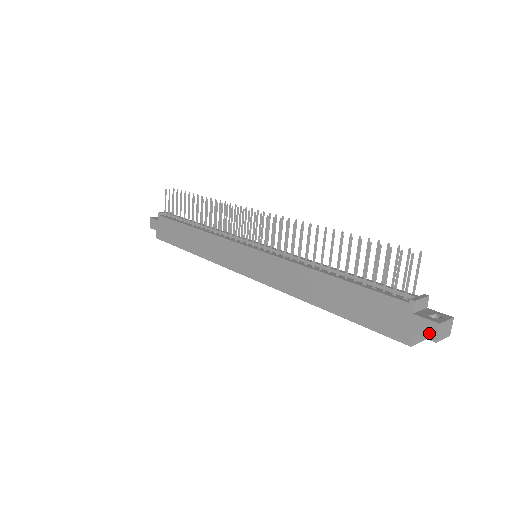
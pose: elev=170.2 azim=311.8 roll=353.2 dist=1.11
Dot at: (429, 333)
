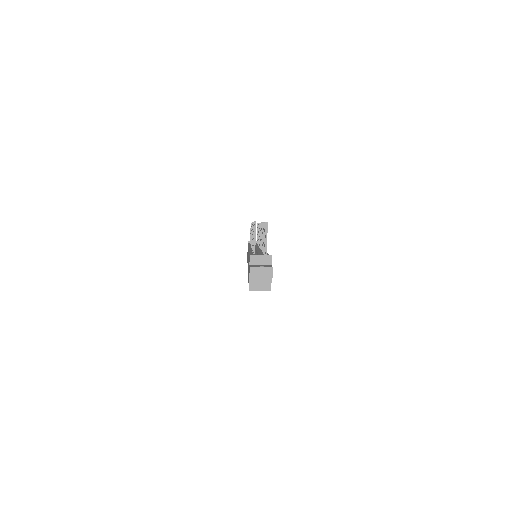
Dot at: (249, 276)
